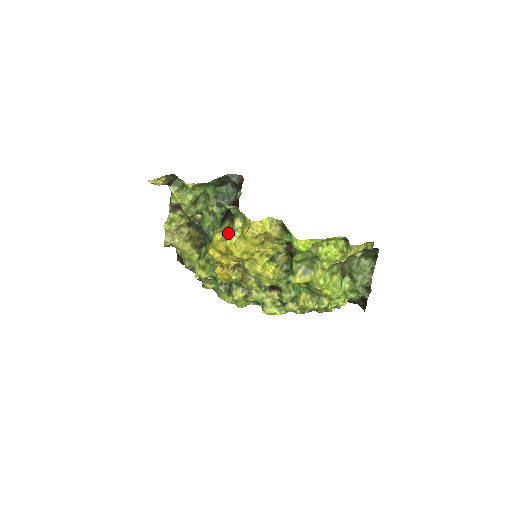
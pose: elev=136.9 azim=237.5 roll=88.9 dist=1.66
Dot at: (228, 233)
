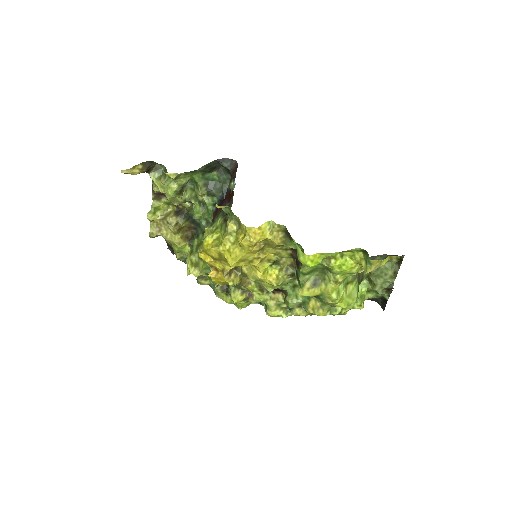
Dot at: (221, 236)
